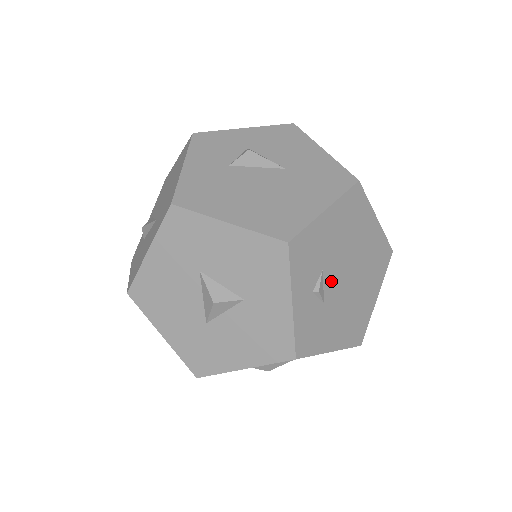
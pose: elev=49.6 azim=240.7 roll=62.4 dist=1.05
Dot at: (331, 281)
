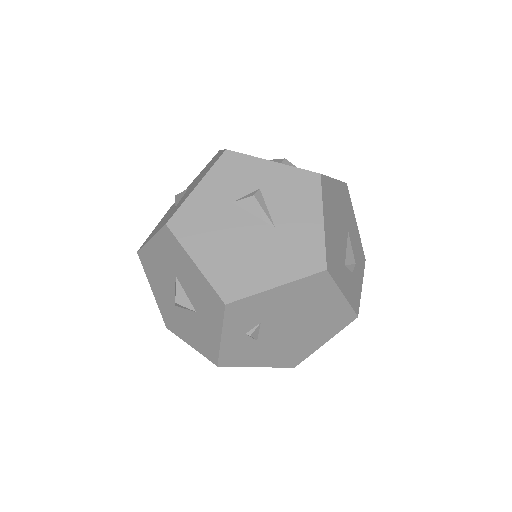
Dot at: (270, 329)
